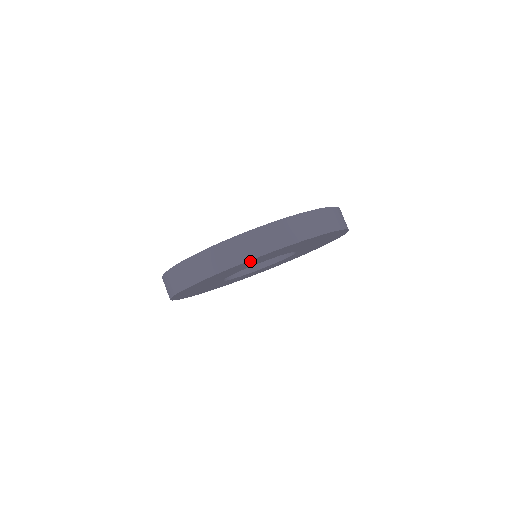
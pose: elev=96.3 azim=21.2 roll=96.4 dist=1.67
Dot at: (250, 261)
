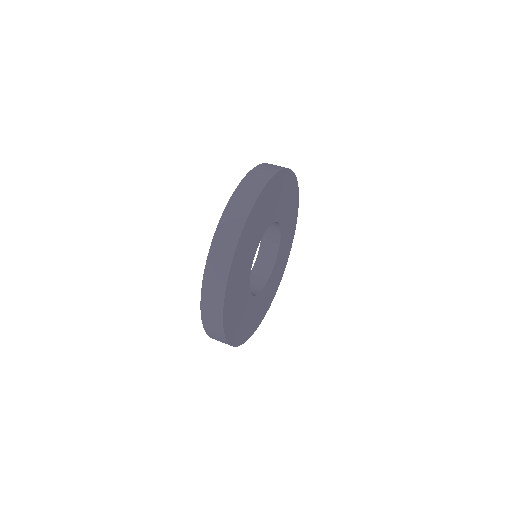
Dot at: (234, 265)
